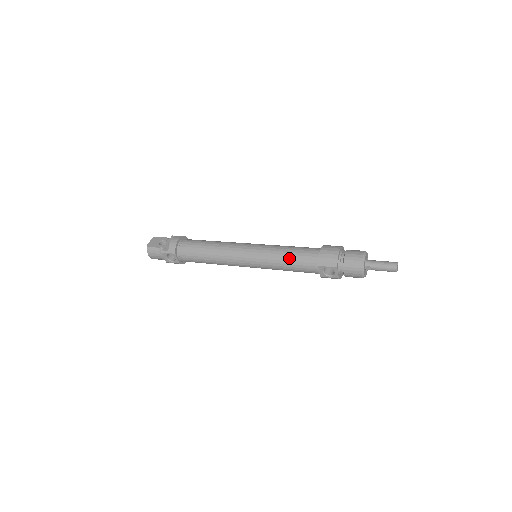
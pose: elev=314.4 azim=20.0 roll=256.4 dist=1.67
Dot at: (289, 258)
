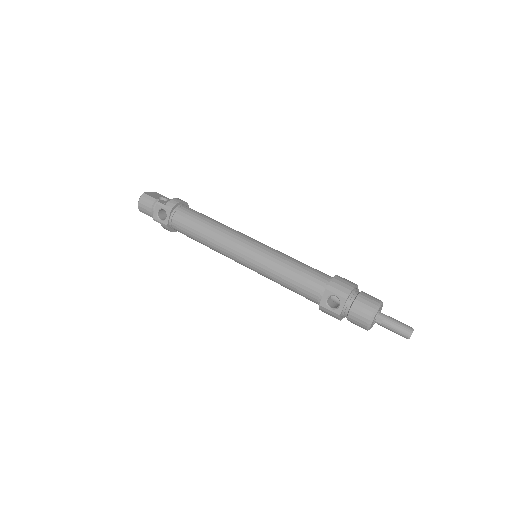
Dot at: (295, 268)
